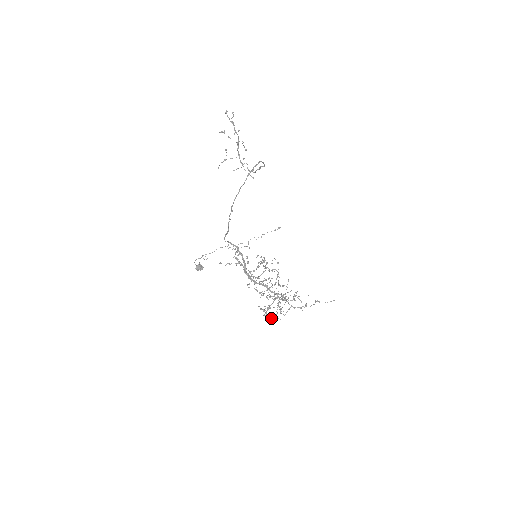
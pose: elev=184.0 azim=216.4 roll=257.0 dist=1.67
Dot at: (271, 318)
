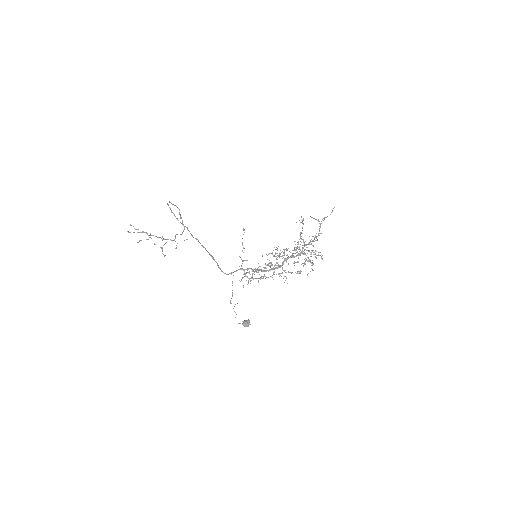
Dot at: occluded
